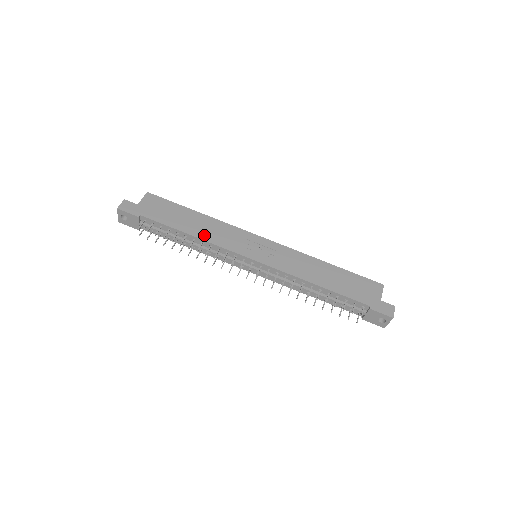
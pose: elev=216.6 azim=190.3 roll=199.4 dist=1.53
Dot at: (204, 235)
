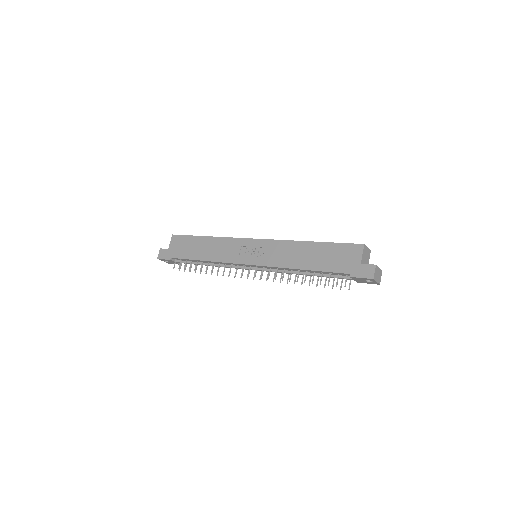
Dot at: (212, 257)
